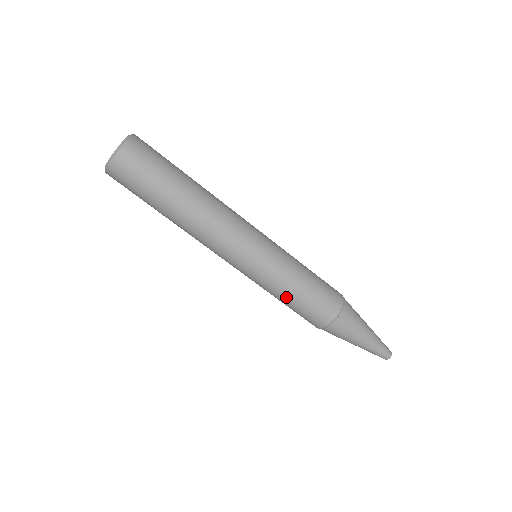
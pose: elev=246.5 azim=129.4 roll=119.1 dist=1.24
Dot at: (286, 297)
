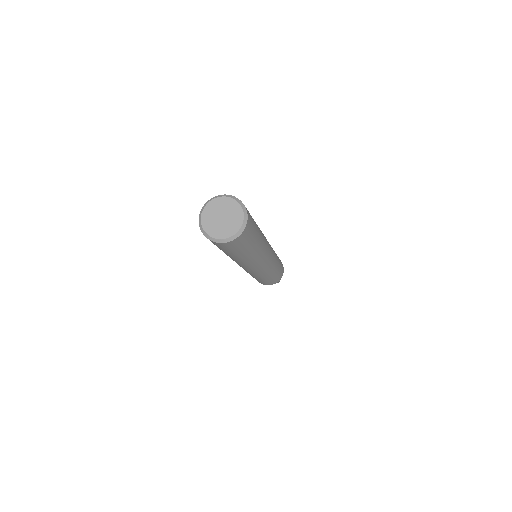
Dot at: occluded
